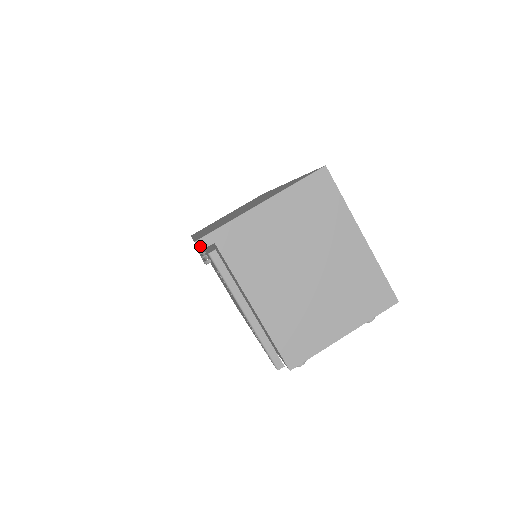
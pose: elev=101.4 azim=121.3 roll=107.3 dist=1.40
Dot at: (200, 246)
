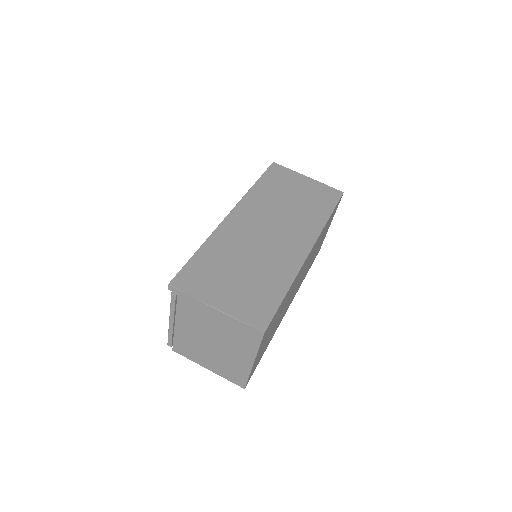
Dot at: (169, 288)
